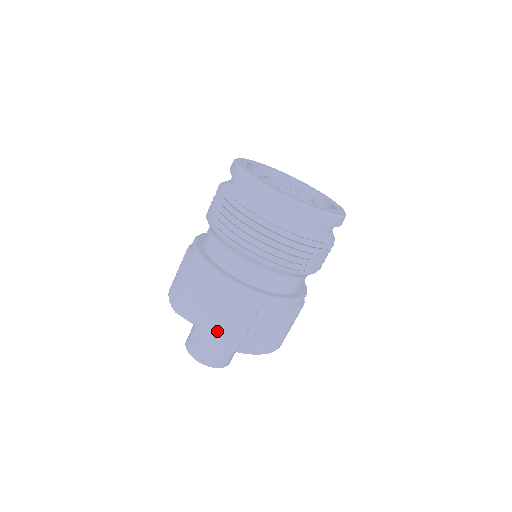
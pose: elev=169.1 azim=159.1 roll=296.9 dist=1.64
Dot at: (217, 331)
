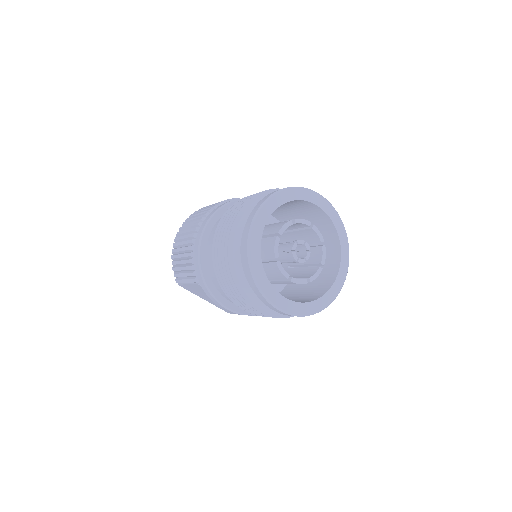
Dot at: (215, 304)
